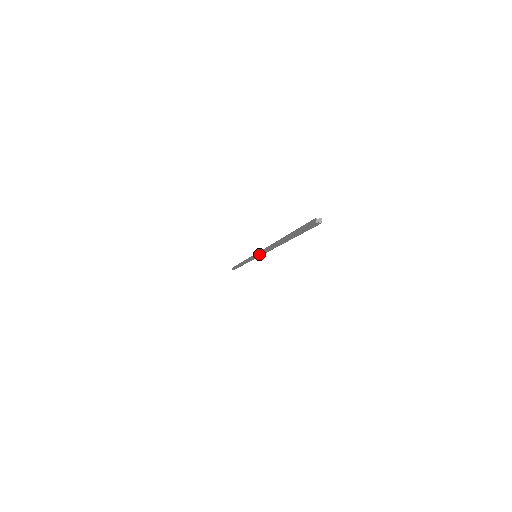
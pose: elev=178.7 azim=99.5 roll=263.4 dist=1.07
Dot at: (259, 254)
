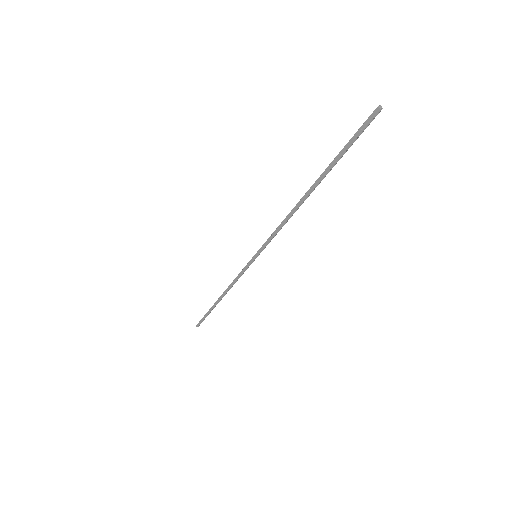
Dot at: (267, 244)
